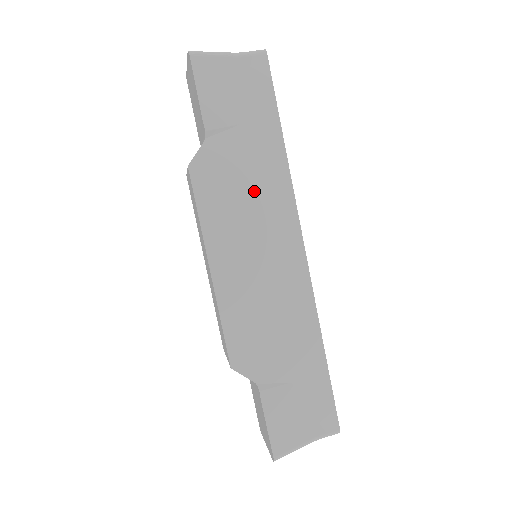
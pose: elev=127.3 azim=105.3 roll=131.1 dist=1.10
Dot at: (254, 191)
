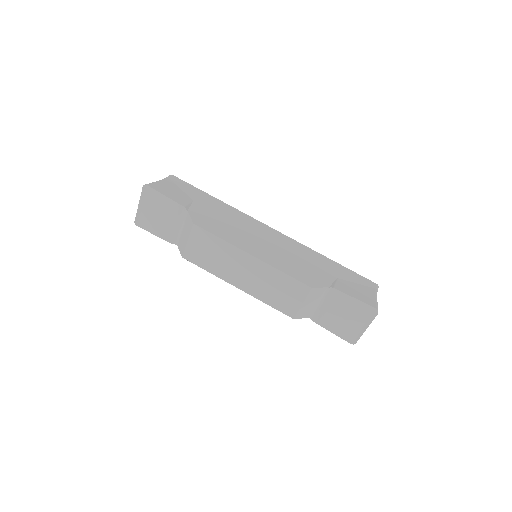
Dot at: (229, 219)
